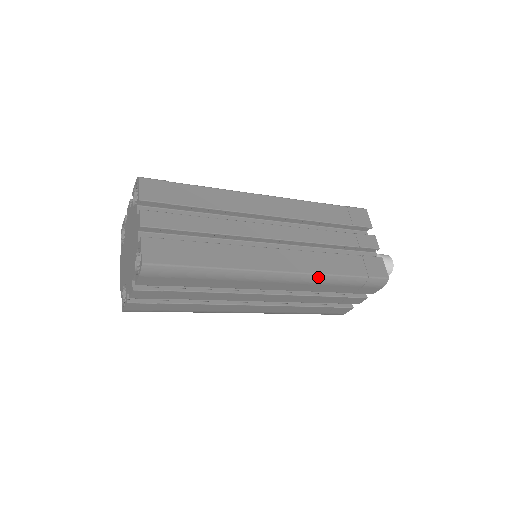
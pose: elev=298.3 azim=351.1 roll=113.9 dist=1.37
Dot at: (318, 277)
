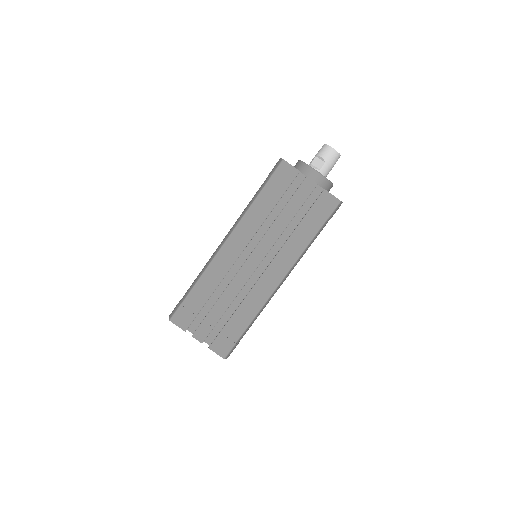
Dot at: (301, 257)
